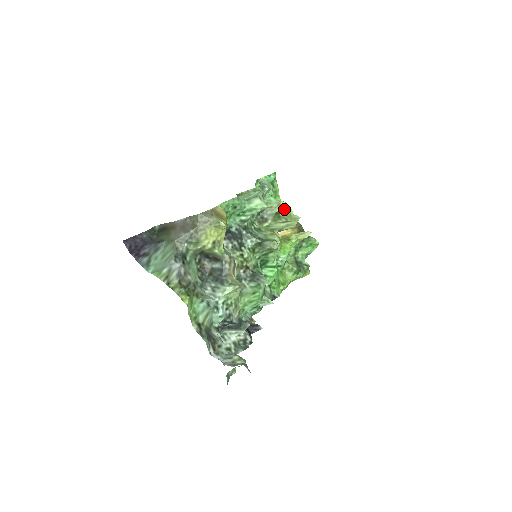
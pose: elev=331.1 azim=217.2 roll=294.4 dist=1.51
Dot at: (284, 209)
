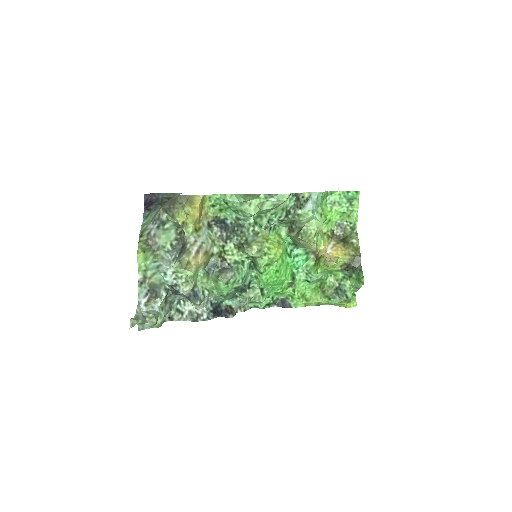
Dot at: (309, 227)
